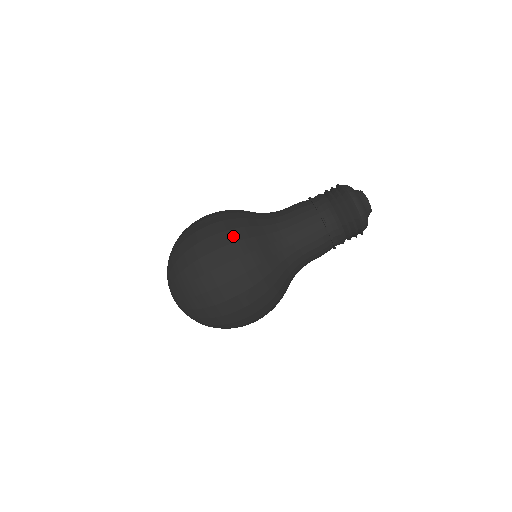
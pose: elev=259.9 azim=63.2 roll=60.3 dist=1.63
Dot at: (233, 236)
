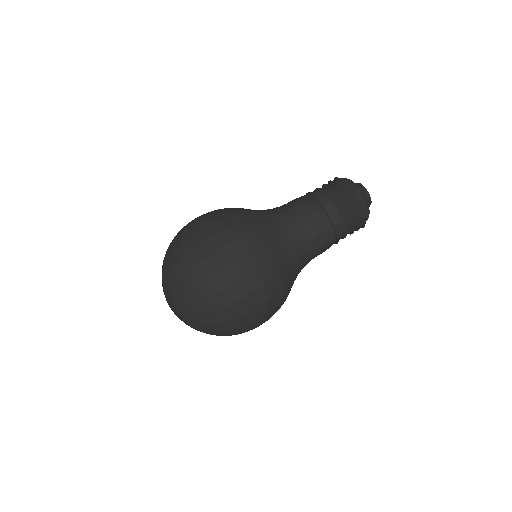
Dot at: (246, 246)
